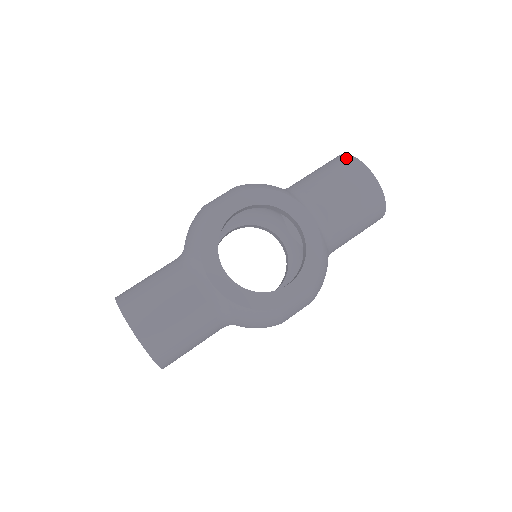
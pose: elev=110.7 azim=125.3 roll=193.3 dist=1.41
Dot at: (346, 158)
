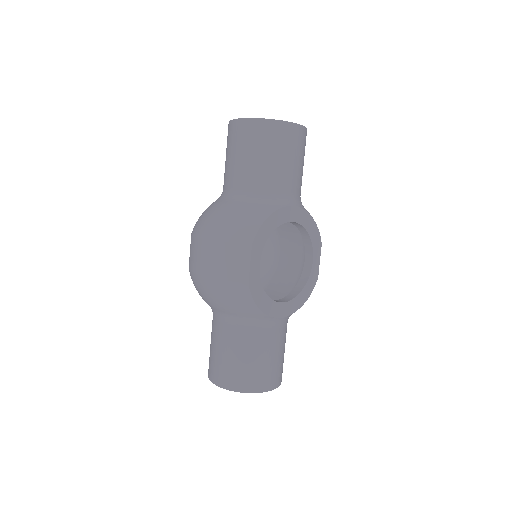
Dot at: (266, 126)
